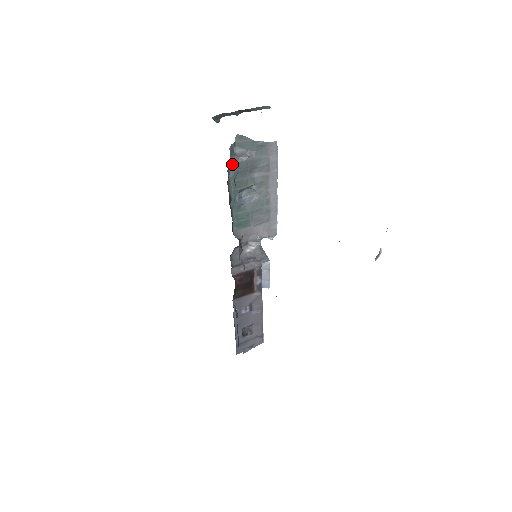
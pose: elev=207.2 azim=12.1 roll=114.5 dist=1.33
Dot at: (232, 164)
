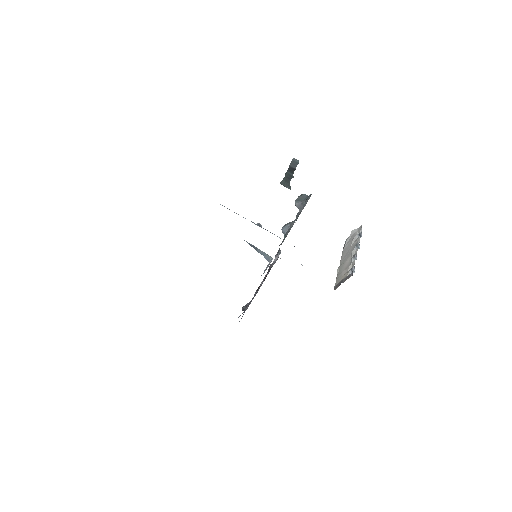
Dot at: (298, 216)
